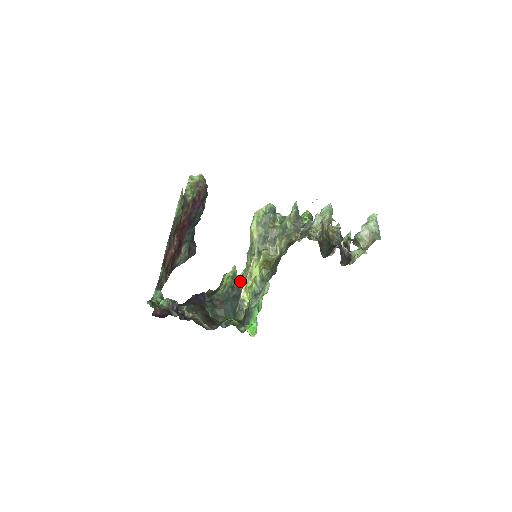
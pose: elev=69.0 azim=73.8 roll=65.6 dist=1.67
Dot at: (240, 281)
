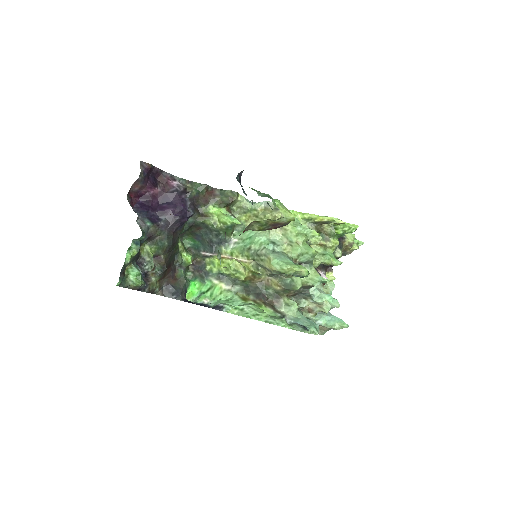
Dot at: (229, 238)
